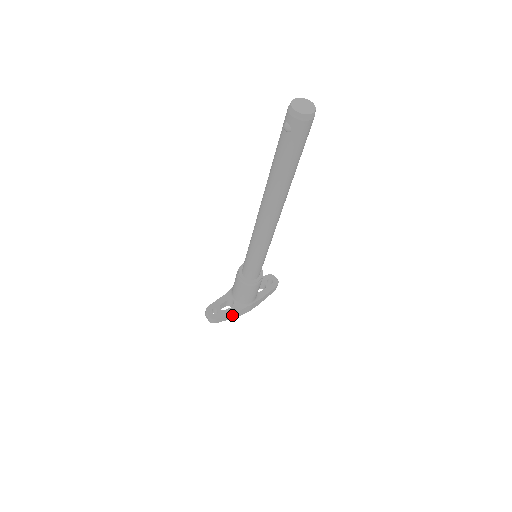
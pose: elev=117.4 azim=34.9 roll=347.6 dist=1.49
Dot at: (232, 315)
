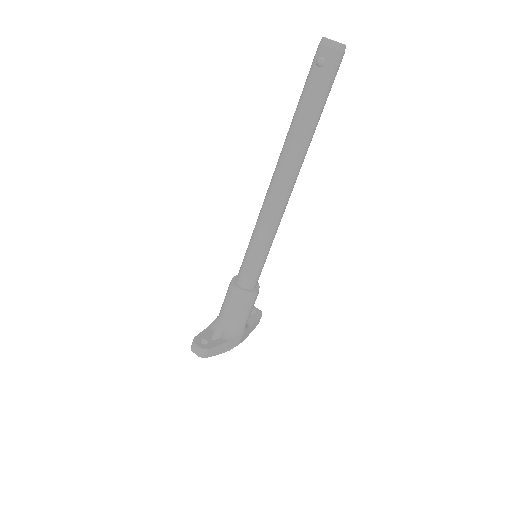
Dot at: (223, 347)
